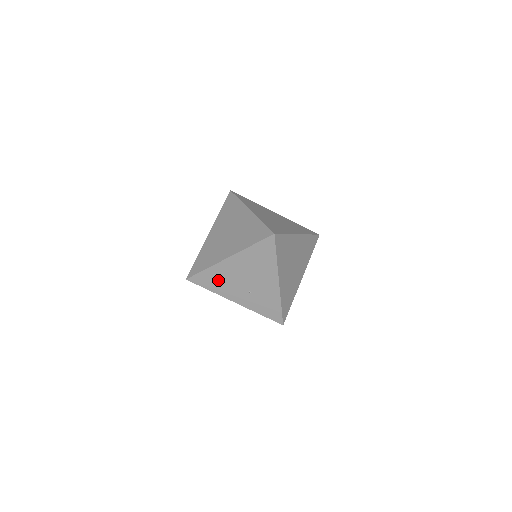
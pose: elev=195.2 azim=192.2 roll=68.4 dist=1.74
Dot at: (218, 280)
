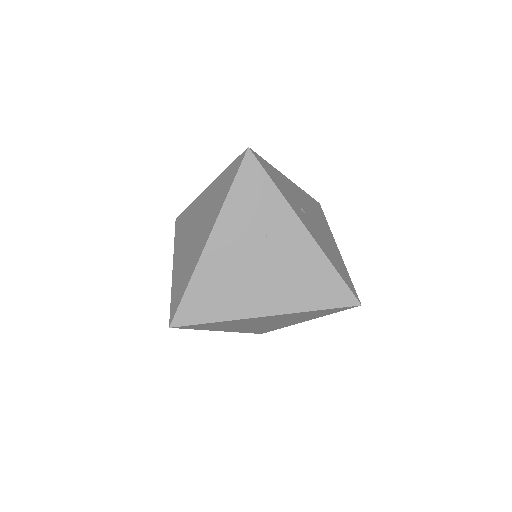
Dot at: occluded
